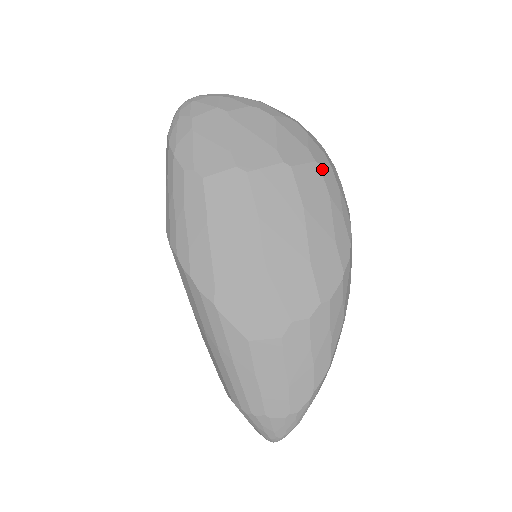
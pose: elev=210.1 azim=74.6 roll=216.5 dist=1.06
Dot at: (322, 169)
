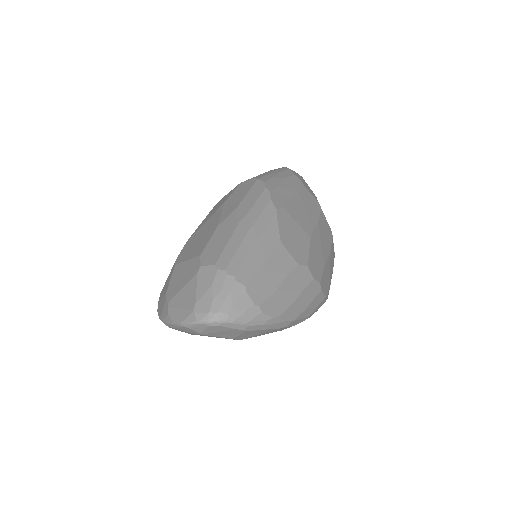
Dot at: occluded
